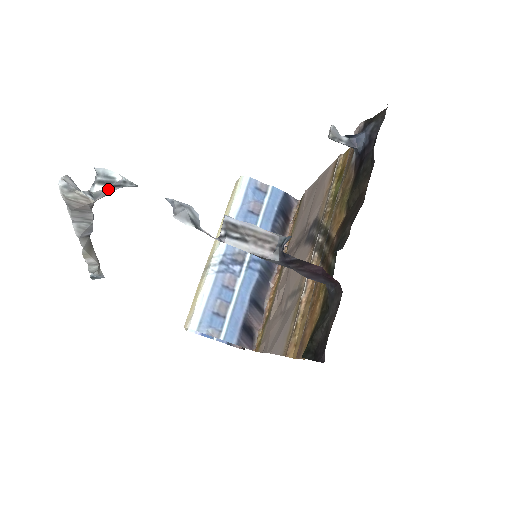
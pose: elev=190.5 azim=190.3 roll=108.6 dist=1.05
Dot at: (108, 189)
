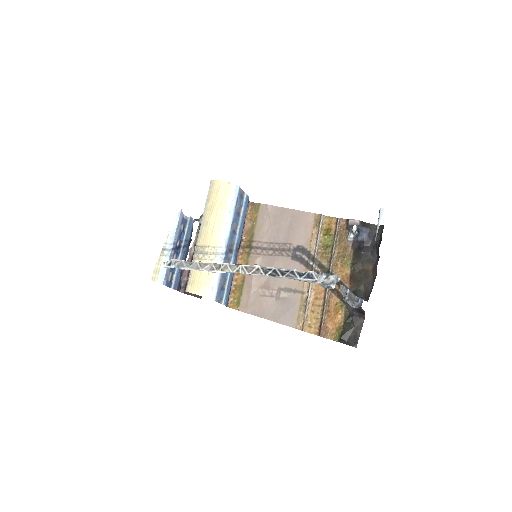
Dot at: (334, 284)
